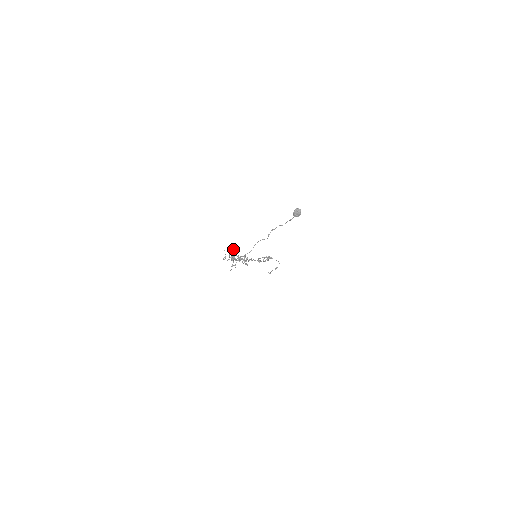
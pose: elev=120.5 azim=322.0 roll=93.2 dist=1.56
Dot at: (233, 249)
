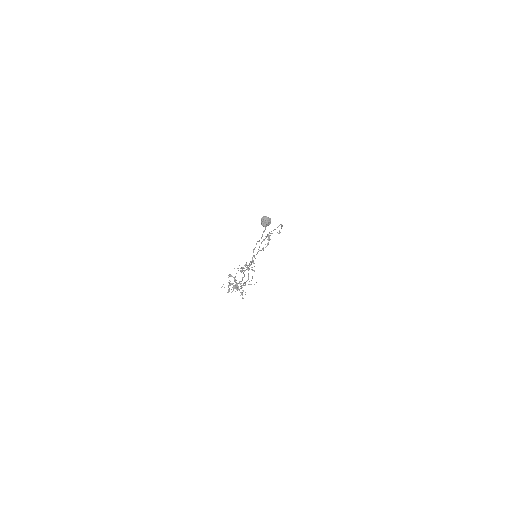
Dot at: (230, 284)
